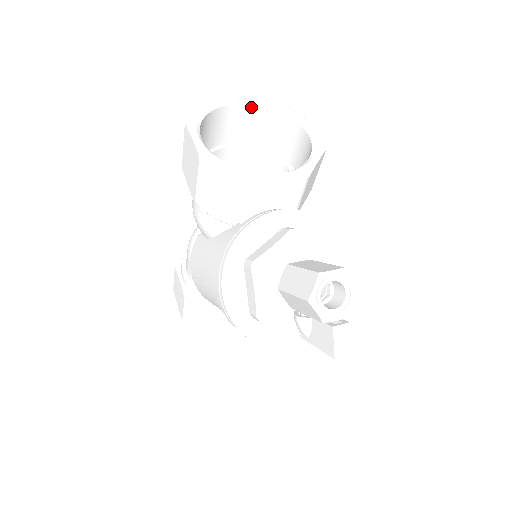
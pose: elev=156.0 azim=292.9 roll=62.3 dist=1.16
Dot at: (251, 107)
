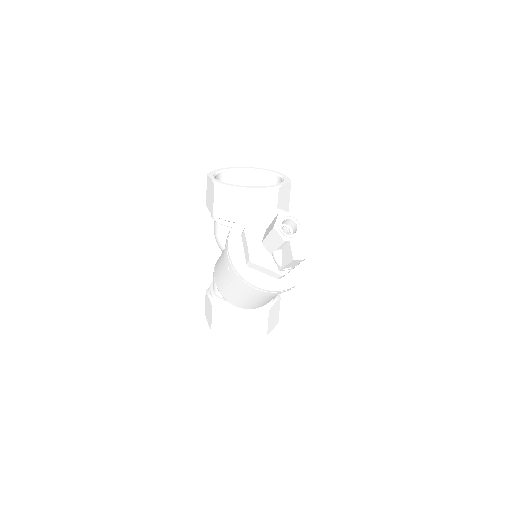
Dot at: (247, 172)
